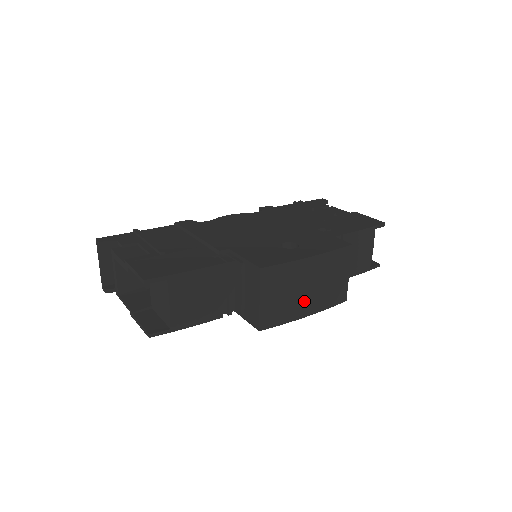
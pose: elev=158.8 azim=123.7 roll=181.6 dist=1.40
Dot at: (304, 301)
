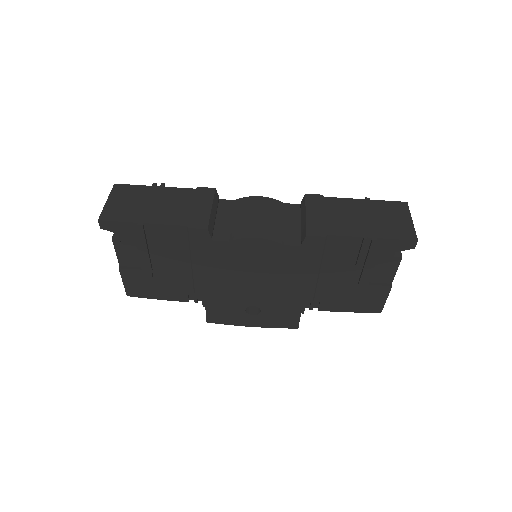
Dot at: occluded
